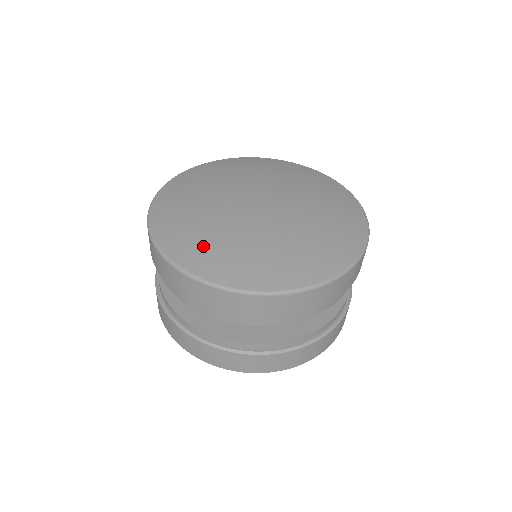
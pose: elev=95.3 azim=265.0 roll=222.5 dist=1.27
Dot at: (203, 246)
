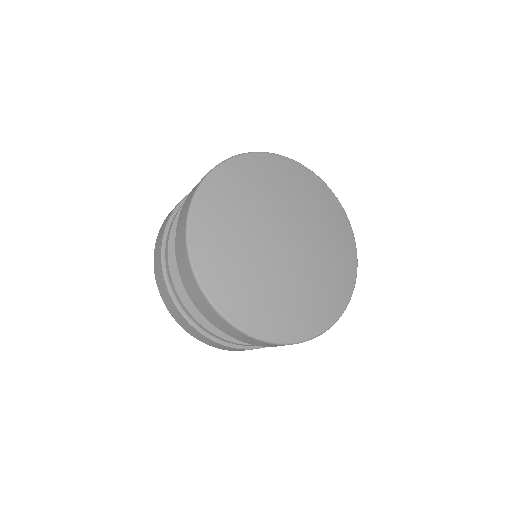
Dot at: (217, 230)
